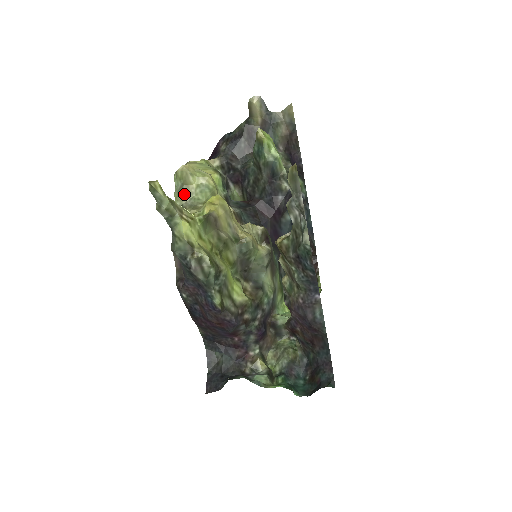
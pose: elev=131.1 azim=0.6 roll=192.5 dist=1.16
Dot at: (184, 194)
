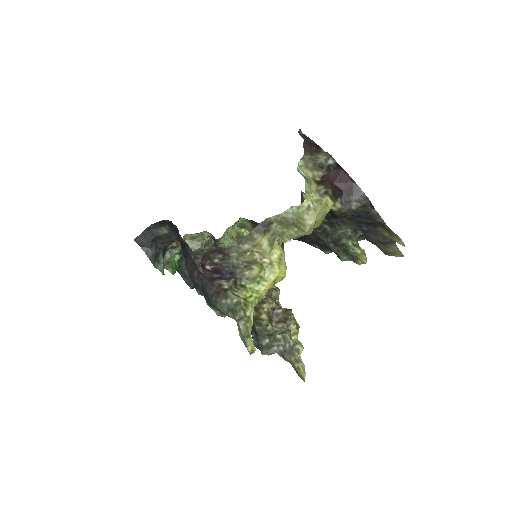
Dot at: (284, 223)
